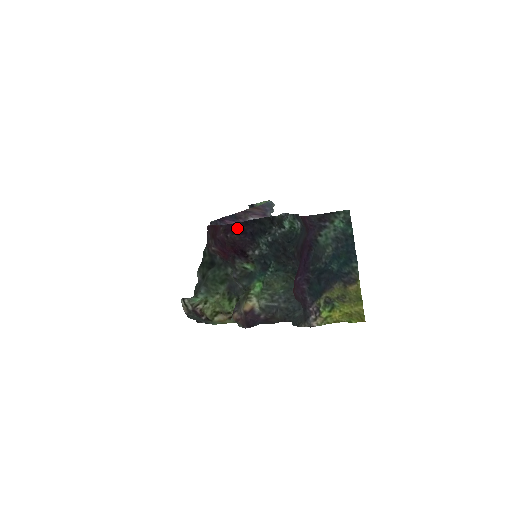
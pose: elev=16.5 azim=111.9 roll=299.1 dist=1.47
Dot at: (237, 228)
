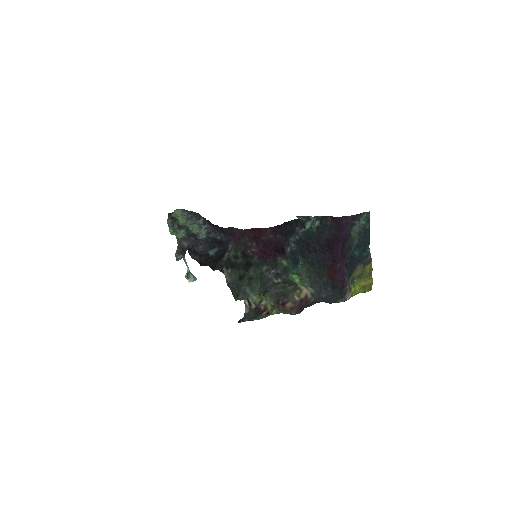
Dot at: (280, 230)
